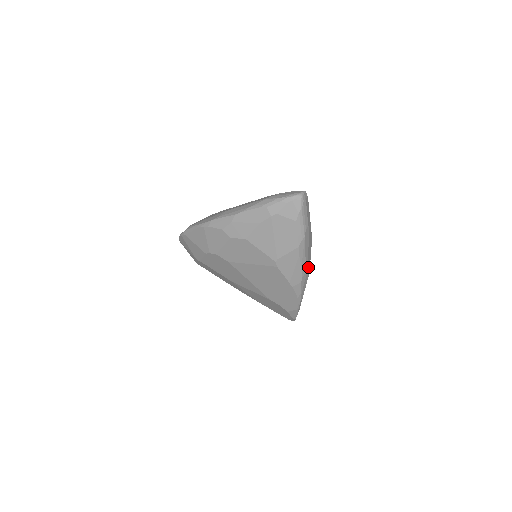
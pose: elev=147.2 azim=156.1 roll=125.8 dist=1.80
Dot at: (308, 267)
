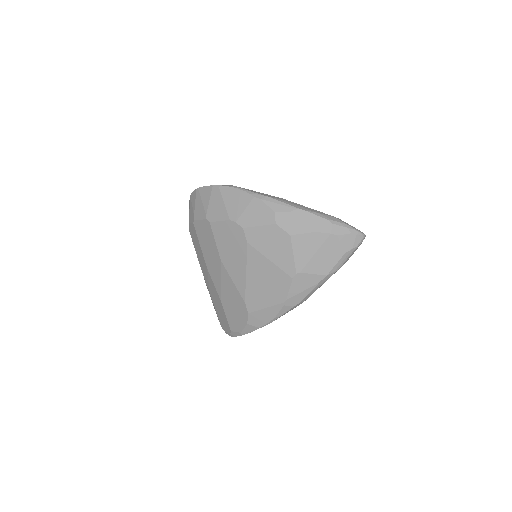
Dot at: occluded
